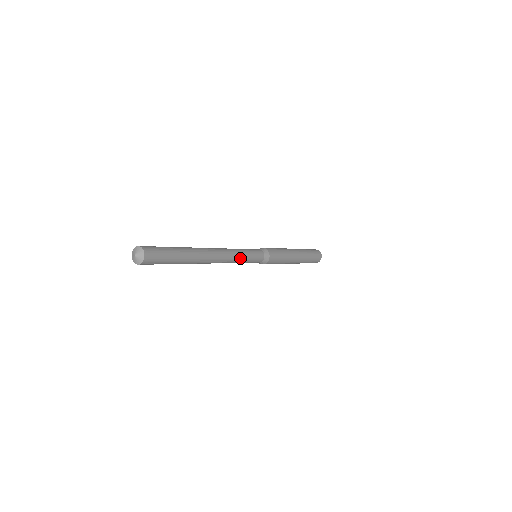
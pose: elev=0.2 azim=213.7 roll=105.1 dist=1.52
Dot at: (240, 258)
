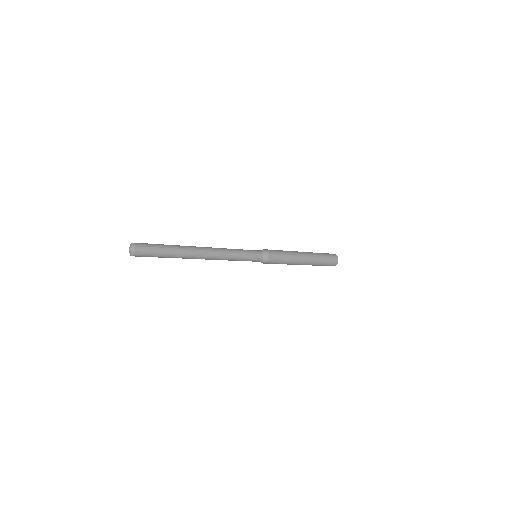
Dot at: (234, 252)
